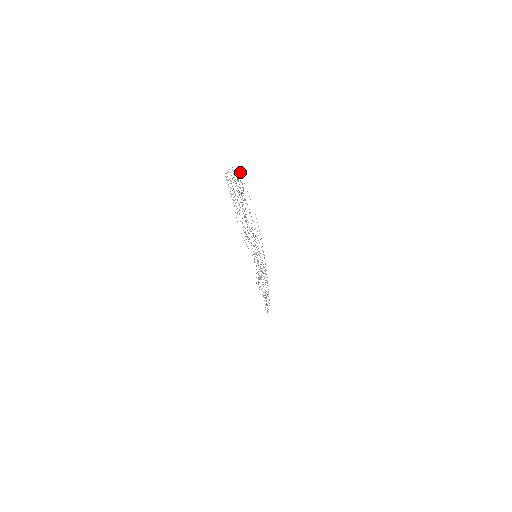
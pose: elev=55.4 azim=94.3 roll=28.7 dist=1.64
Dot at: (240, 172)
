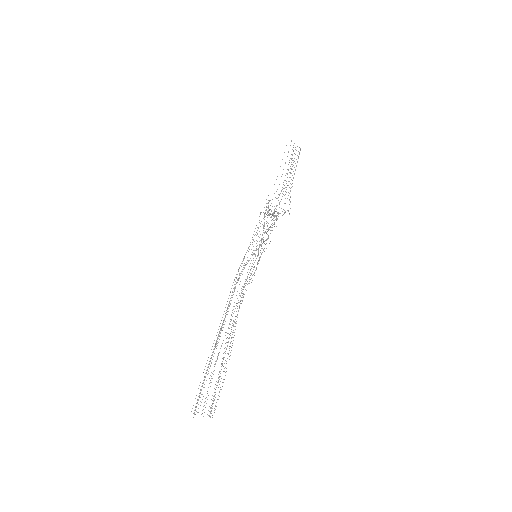
Dot at: occluded
